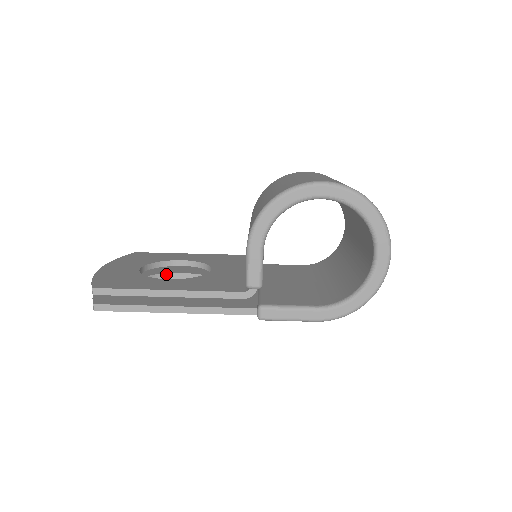
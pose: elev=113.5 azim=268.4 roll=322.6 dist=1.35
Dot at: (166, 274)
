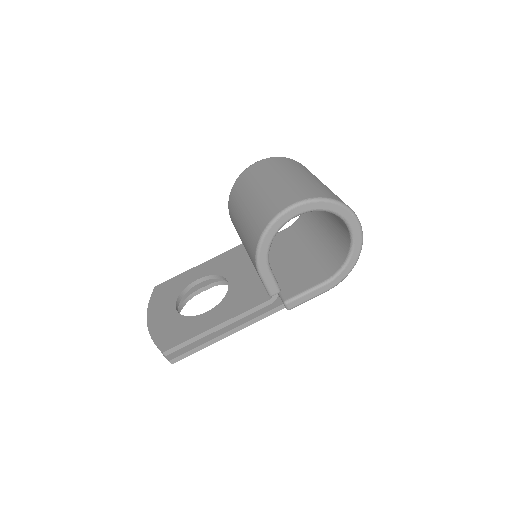
Dot at: (191, 295)
